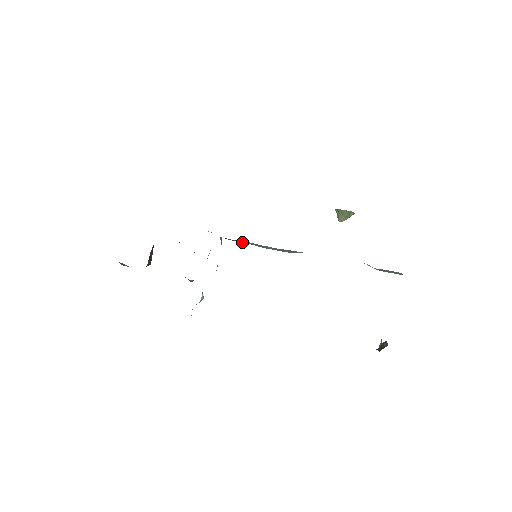
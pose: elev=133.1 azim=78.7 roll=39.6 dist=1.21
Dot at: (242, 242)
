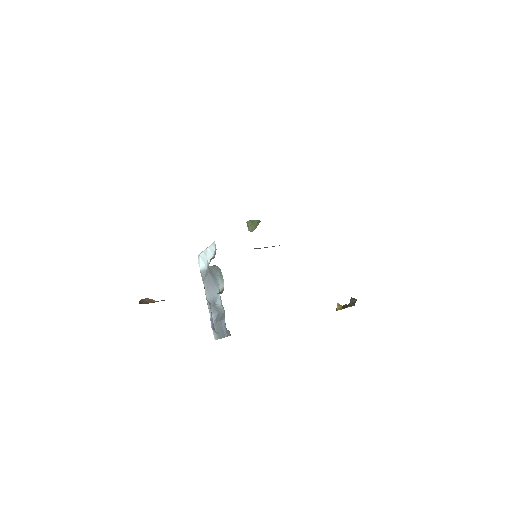
Dot at: occluded
